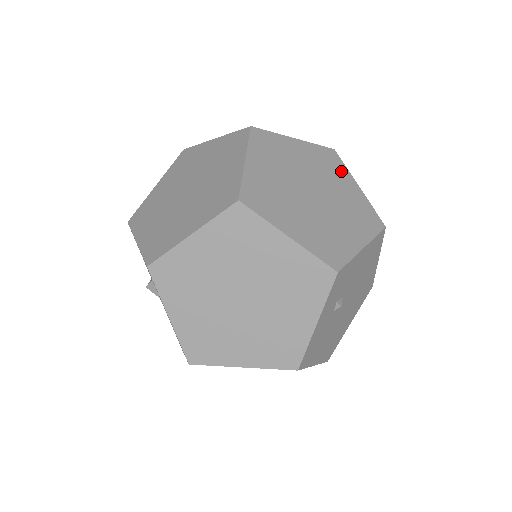
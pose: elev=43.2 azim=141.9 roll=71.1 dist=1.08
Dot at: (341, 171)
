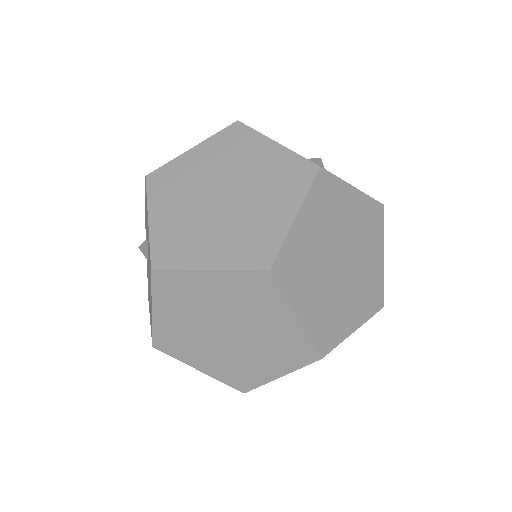
Dot at: (377, 235)
